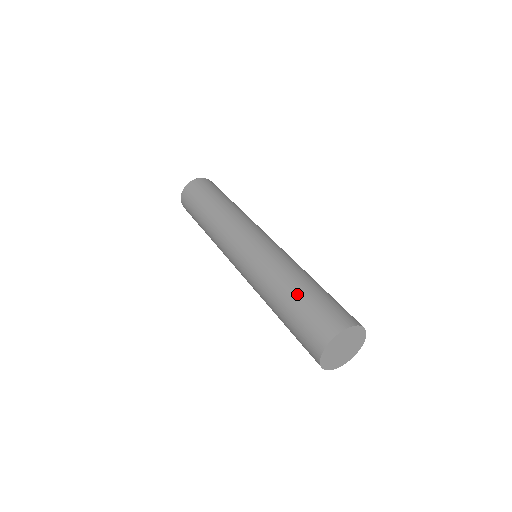
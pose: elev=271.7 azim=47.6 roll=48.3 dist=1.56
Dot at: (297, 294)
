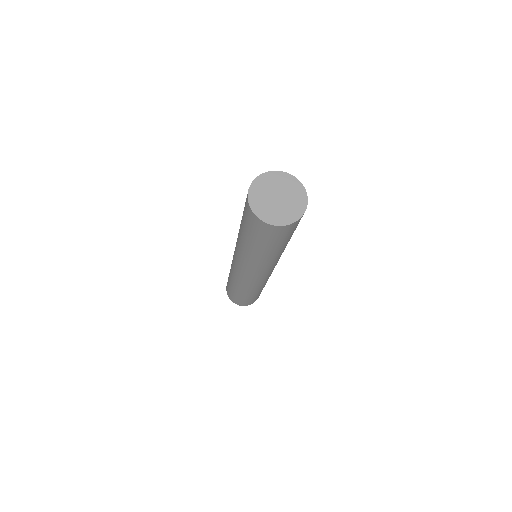
Dot at: occluded
